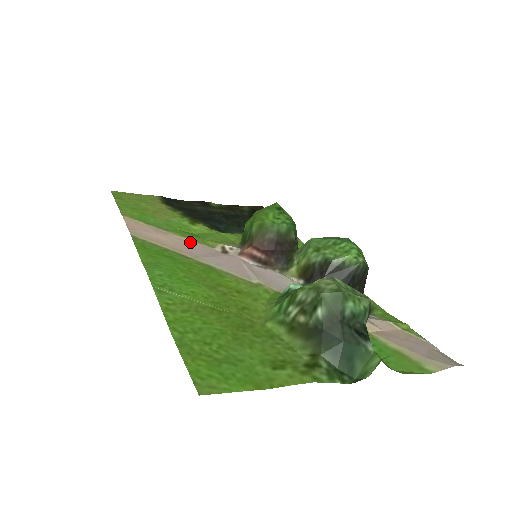
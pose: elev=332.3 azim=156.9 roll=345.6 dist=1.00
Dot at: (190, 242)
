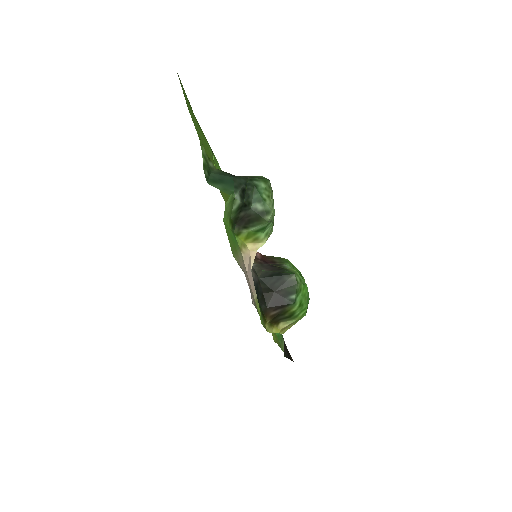
Dot at: occluded
